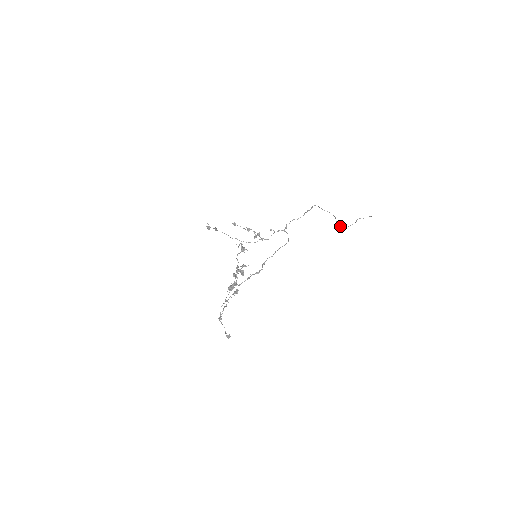
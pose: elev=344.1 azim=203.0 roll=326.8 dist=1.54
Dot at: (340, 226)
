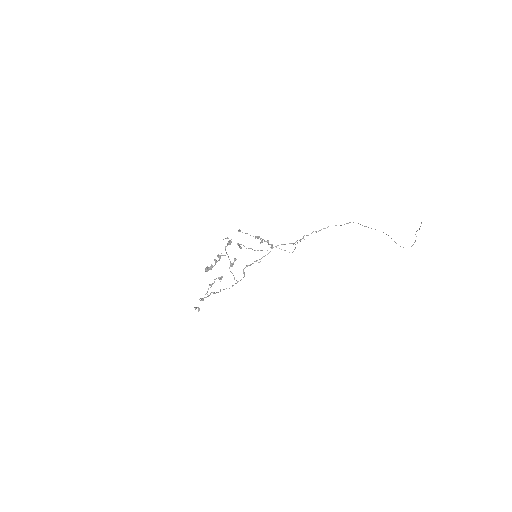
Dot at: (403, 247)
